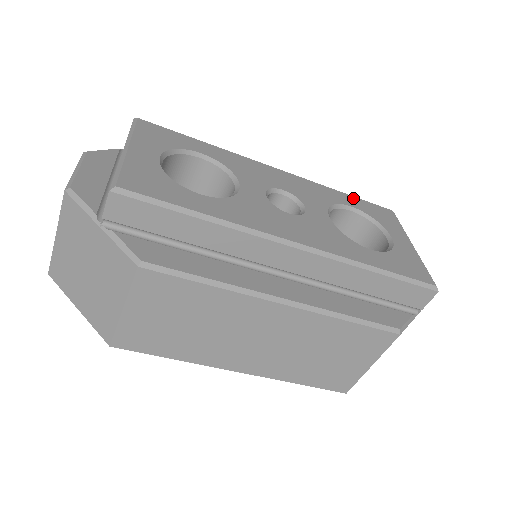
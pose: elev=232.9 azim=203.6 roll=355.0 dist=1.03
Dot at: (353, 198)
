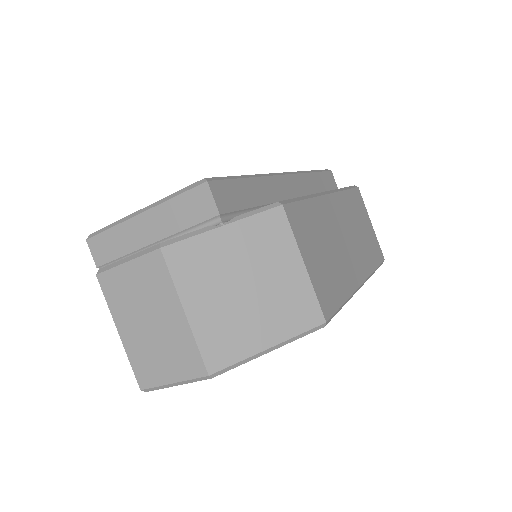
Dot at: occluded
